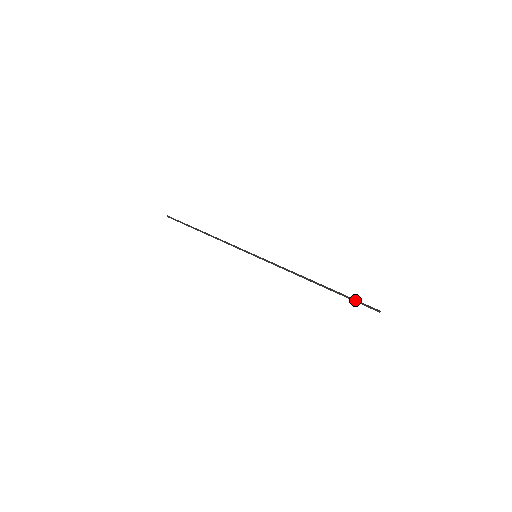
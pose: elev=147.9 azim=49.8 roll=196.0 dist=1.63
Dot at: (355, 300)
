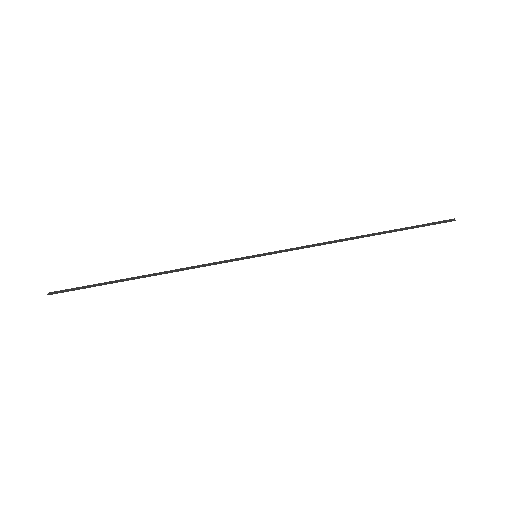
Dot at: (421, 225)
